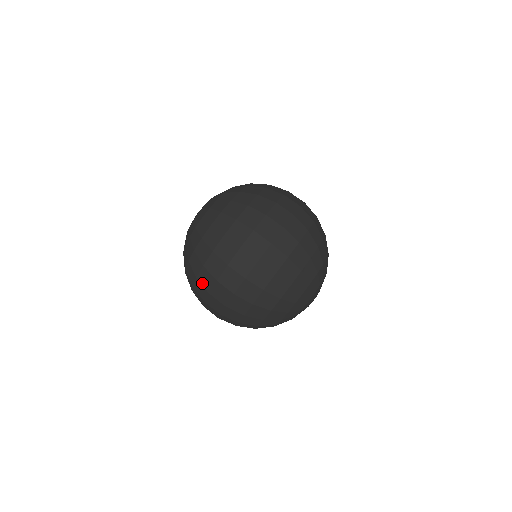
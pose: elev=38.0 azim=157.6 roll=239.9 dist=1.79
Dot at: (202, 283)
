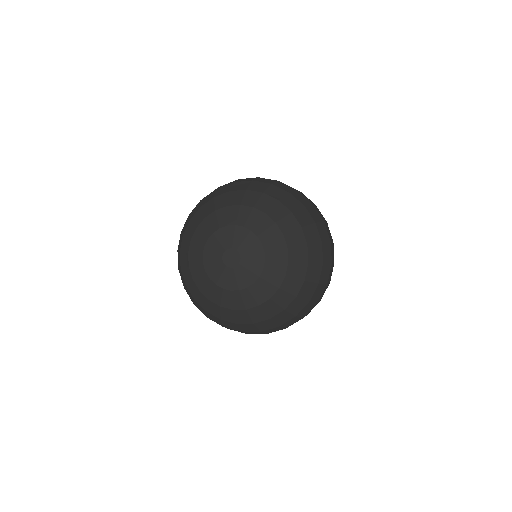
Dot at: occluded
